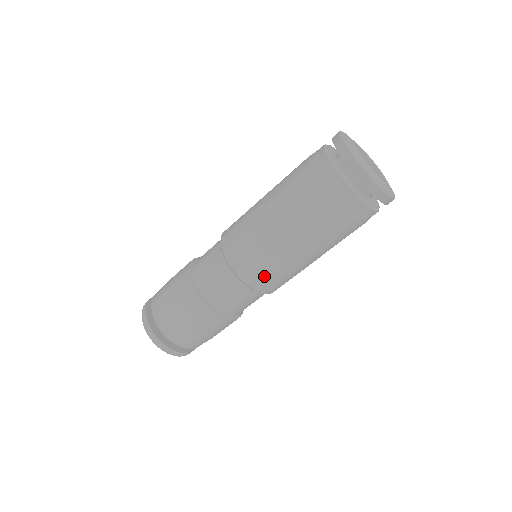
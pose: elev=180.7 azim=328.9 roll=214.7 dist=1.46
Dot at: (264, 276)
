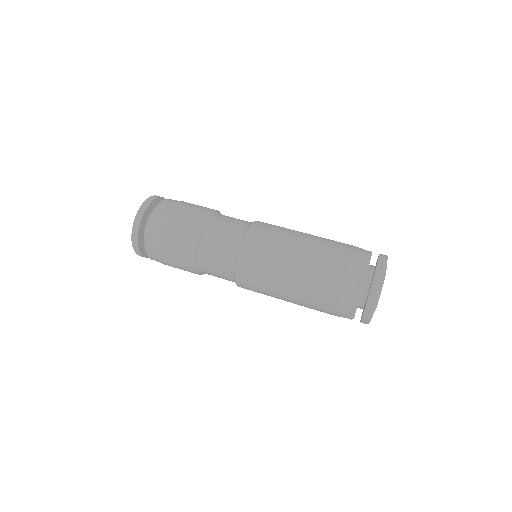
Dot at: occluded
